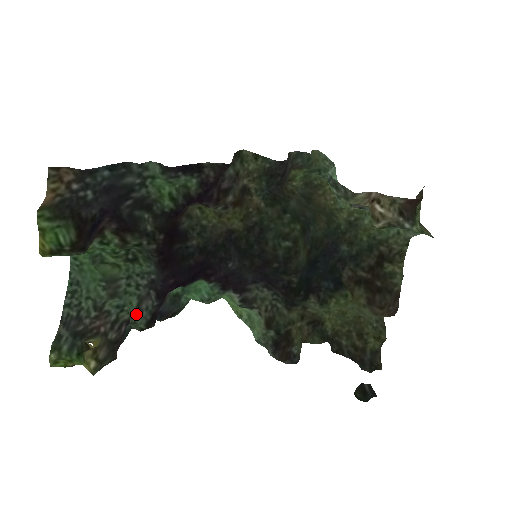
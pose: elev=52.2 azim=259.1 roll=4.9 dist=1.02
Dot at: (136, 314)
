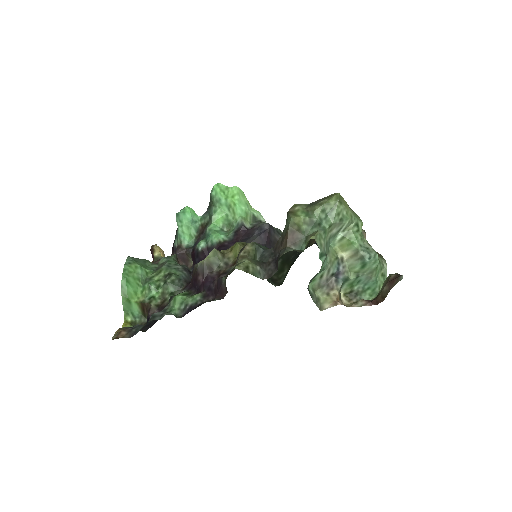
Dot at: occluded
